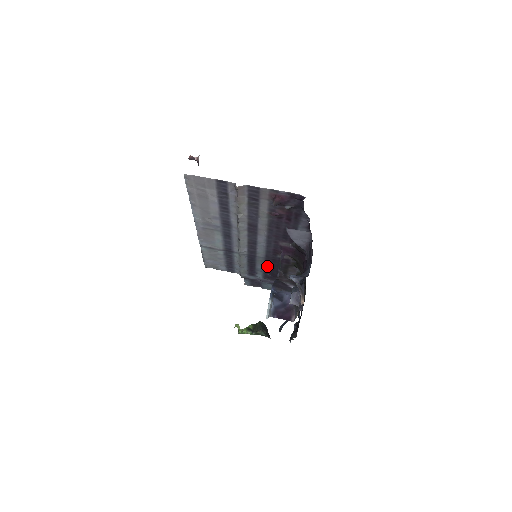
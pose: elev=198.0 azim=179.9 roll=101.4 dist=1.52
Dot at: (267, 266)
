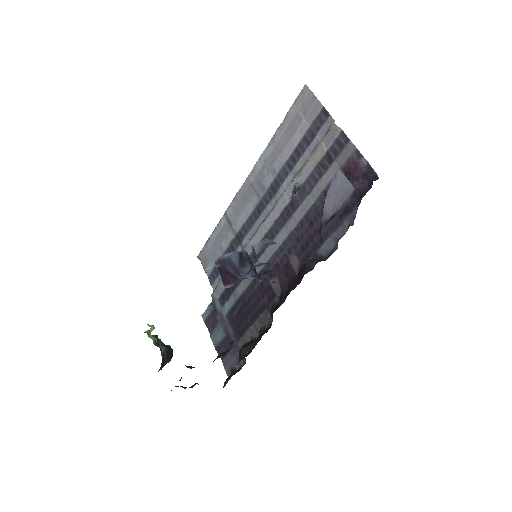
Dot at: (247, 293)
